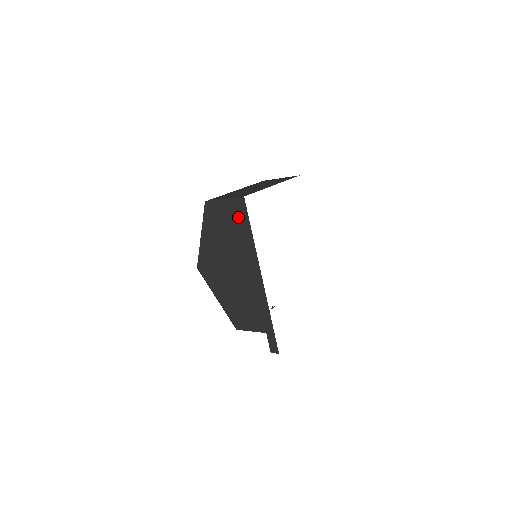
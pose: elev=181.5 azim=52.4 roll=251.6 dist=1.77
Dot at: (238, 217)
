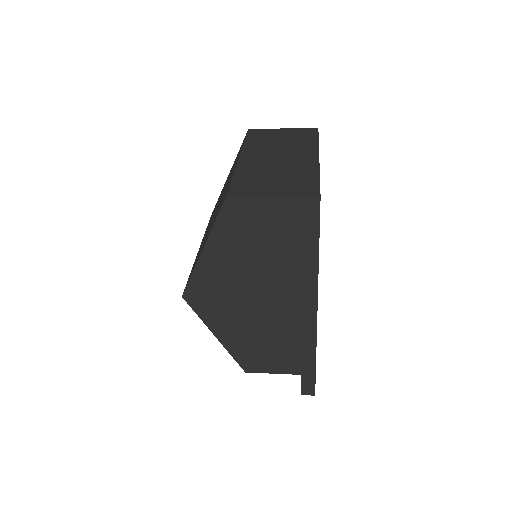
Dot at: (297, 228)
